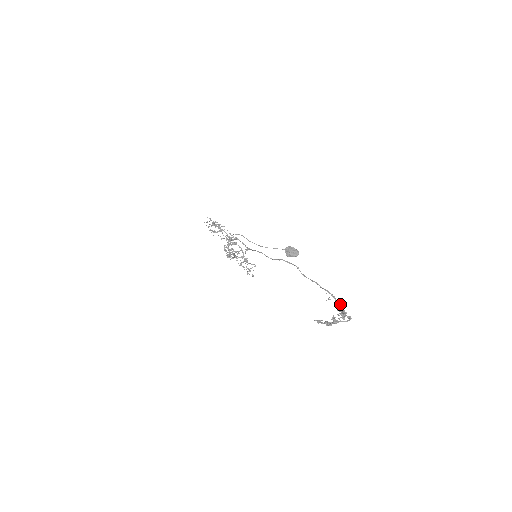
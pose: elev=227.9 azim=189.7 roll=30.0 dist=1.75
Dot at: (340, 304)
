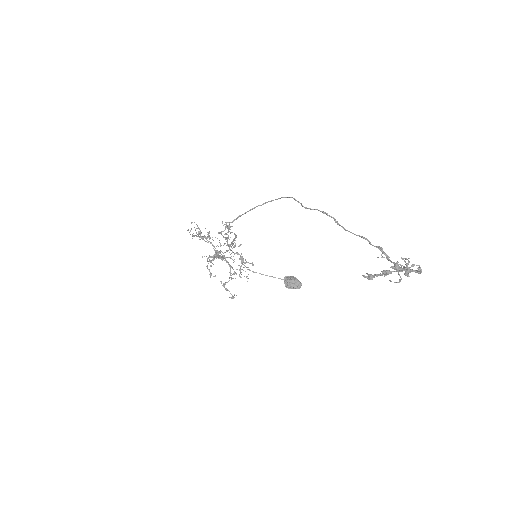
Dot at: occluded
